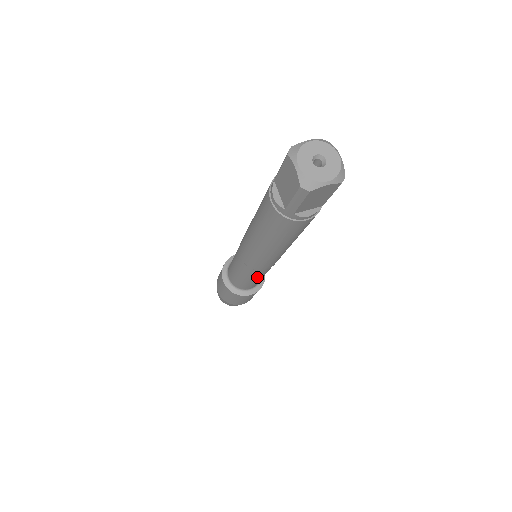
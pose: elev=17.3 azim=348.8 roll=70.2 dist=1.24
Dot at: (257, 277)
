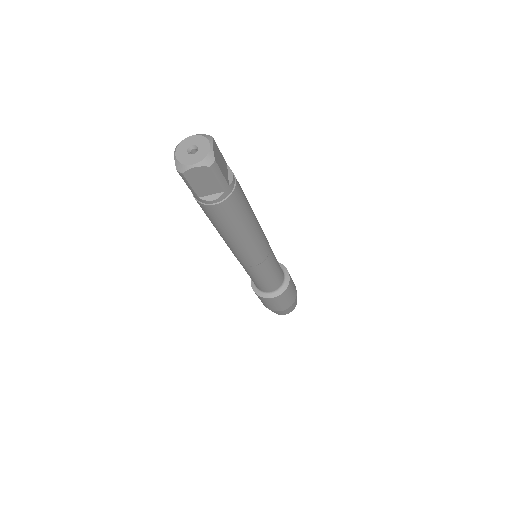
Dot at: (258, 275)
